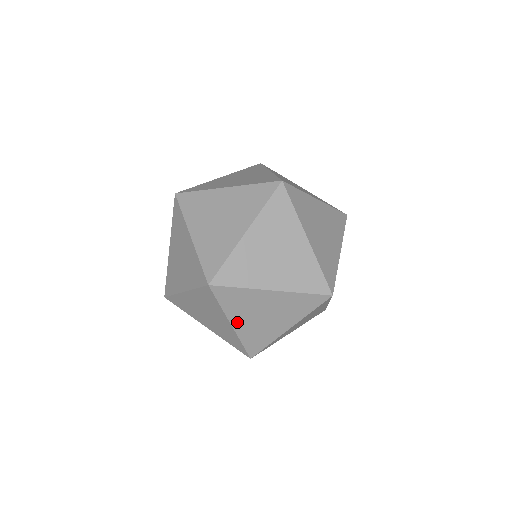
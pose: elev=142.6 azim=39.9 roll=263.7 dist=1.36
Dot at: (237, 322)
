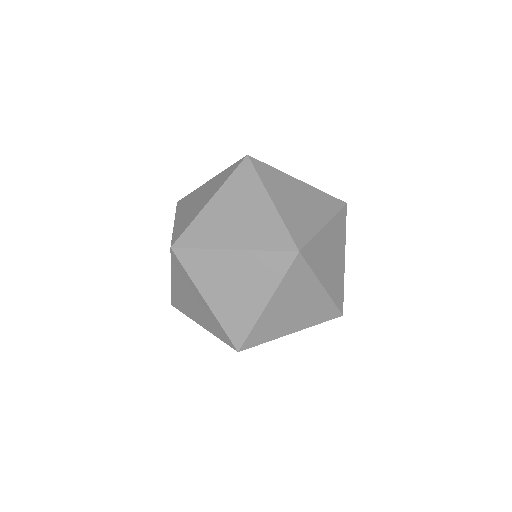
Dot at: (210, 296)
